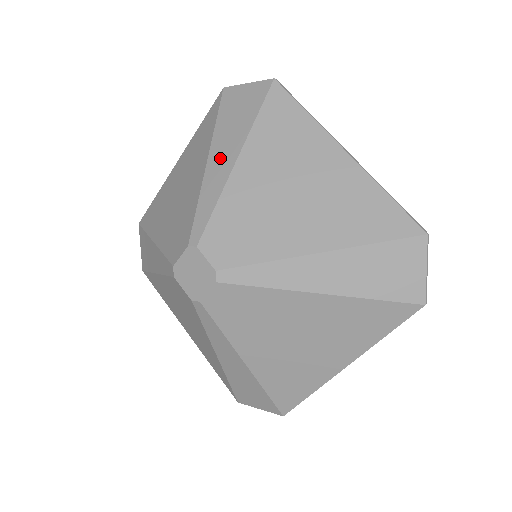
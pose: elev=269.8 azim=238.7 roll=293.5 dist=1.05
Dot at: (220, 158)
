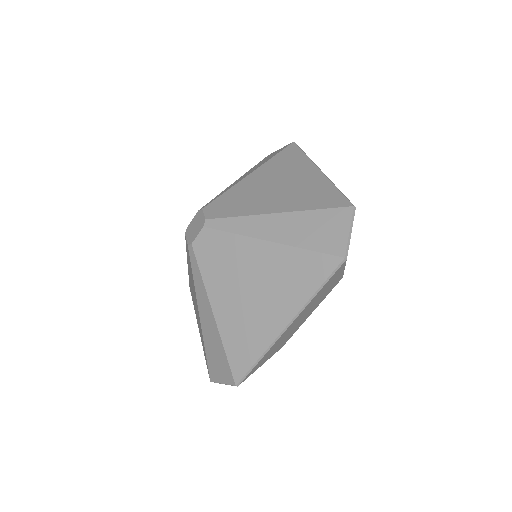
Dot at: occluded
